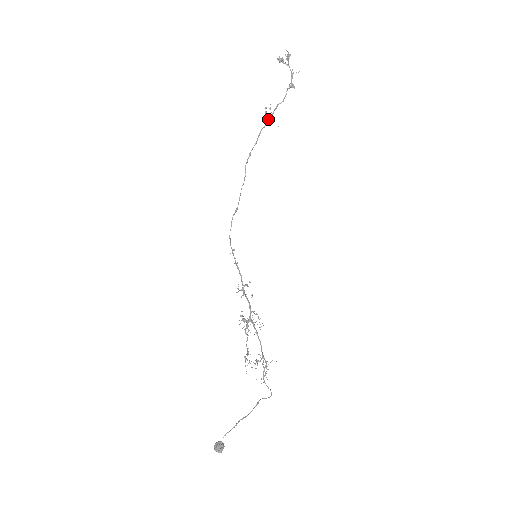
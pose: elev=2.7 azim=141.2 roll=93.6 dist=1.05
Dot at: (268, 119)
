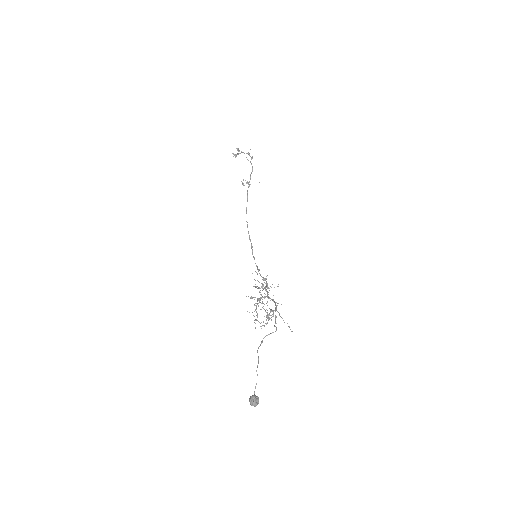
Dot at: (249, 186)
